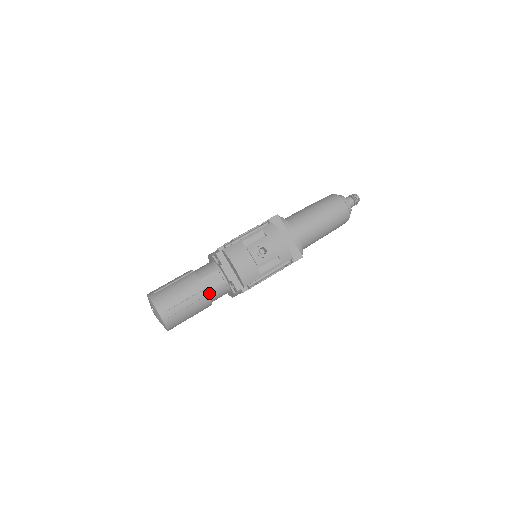
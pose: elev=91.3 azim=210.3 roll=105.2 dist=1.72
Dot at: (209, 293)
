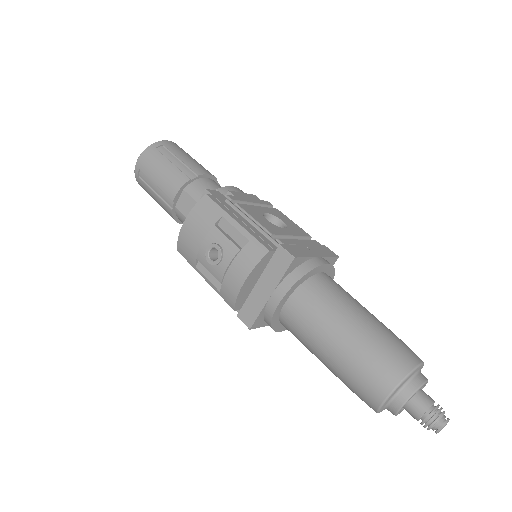
Dot at: (177, 210)
